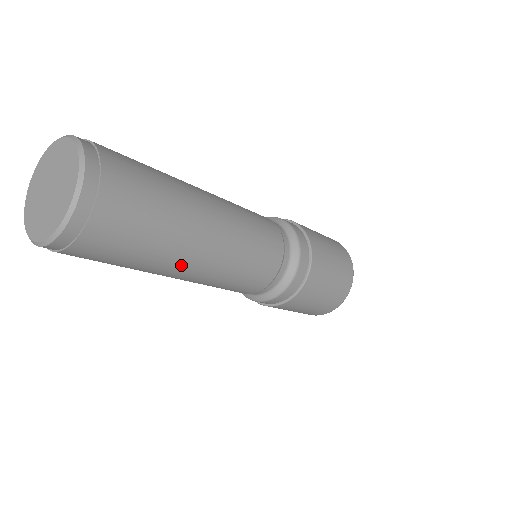
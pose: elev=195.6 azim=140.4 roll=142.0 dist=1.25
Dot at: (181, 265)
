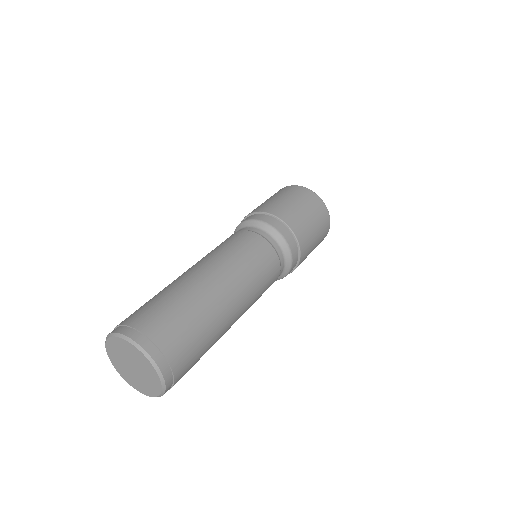
Dot at: occluded
